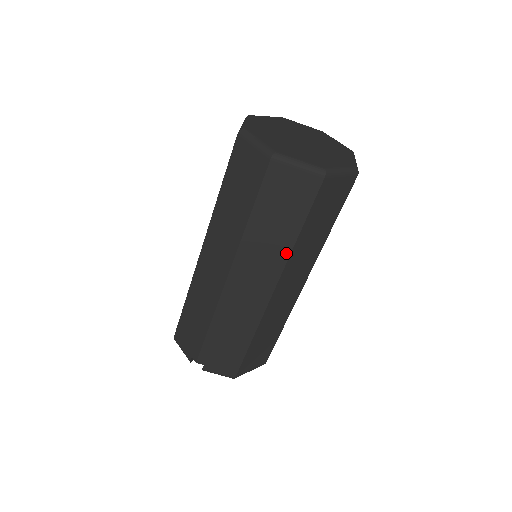
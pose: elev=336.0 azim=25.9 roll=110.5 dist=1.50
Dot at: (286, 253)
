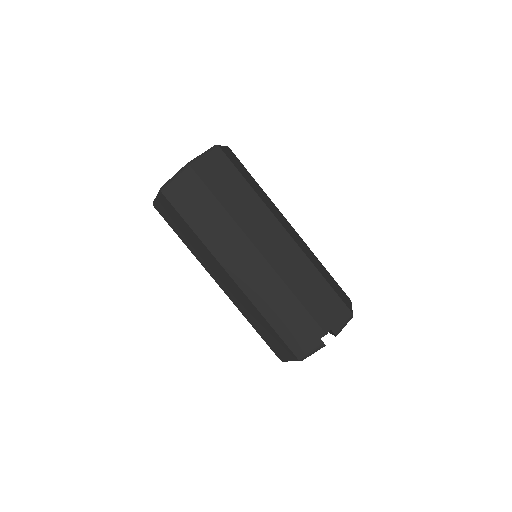
Dot at: (260, 202)
